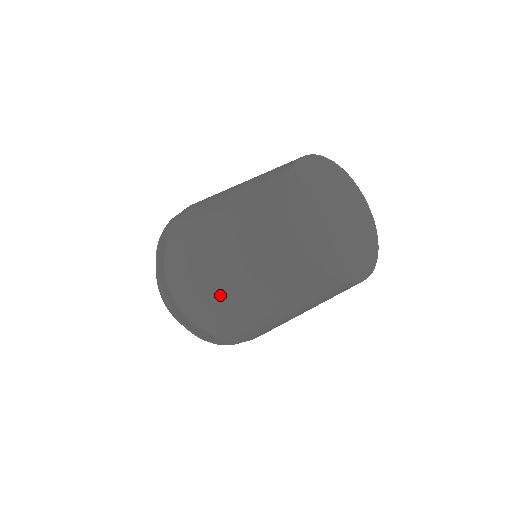
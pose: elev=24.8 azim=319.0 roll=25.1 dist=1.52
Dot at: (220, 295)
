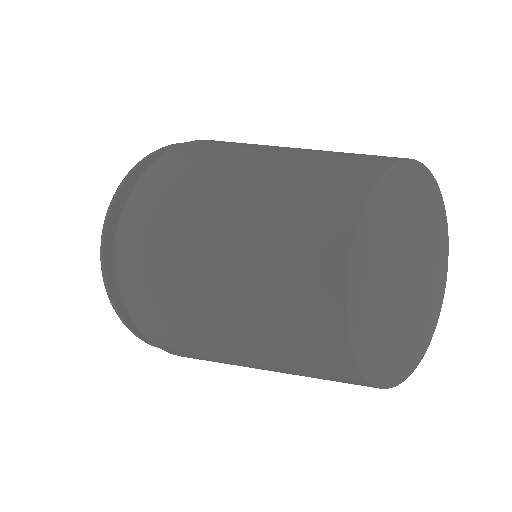
Dot at: (174, 266)
